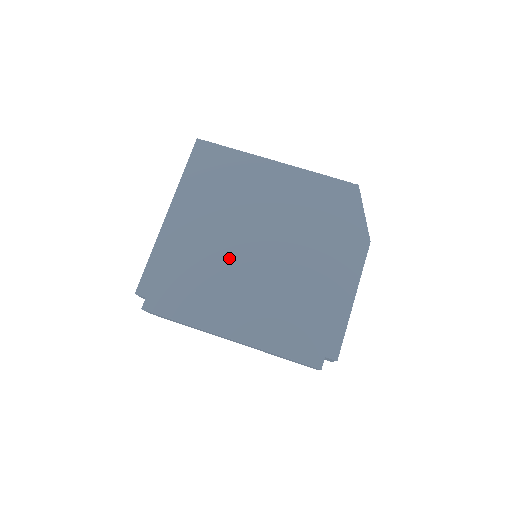
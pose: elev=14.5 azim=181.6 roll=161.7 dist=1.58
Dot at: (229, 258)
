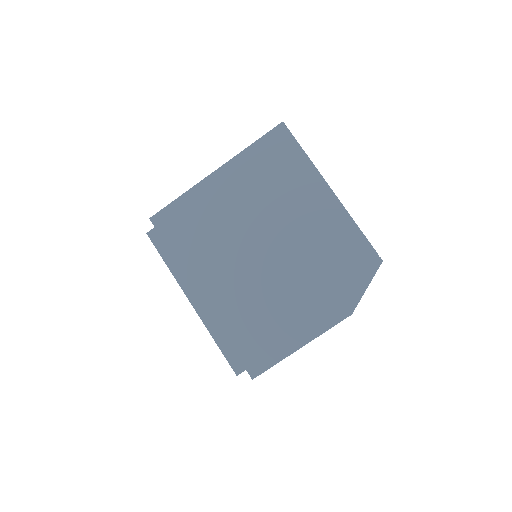
Dot at: (234, 243)
